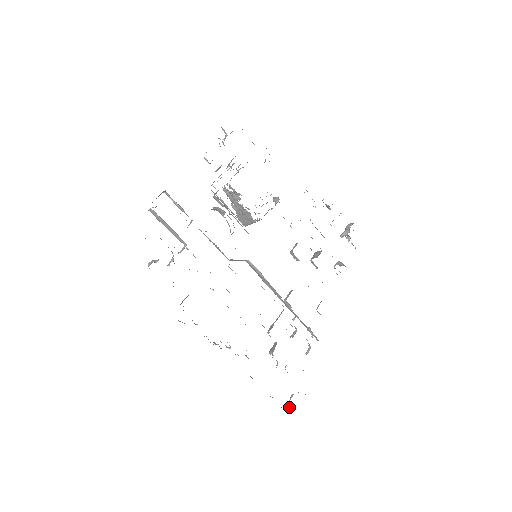
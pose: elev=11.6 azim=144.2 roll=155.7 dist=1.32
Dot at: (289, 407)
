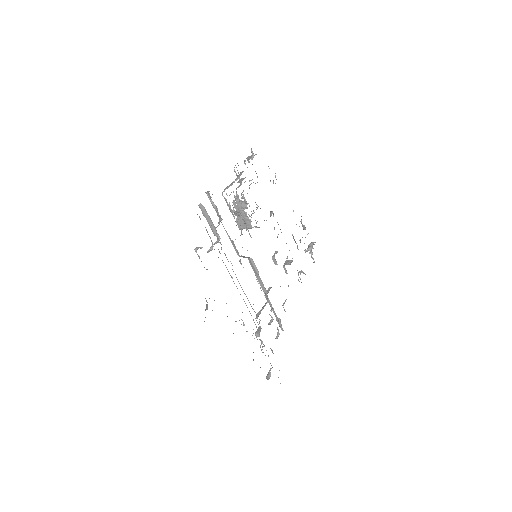
Dot at: (269, 377)
